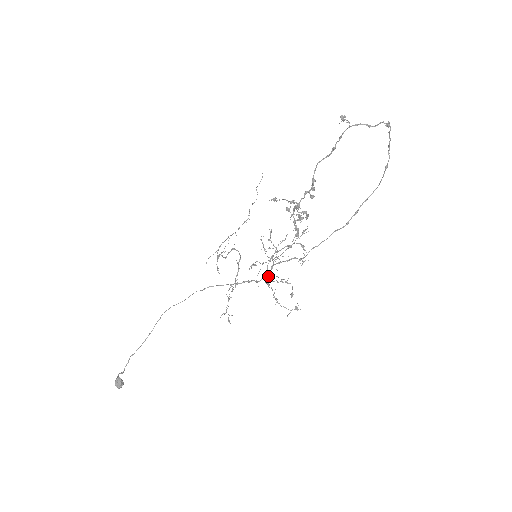
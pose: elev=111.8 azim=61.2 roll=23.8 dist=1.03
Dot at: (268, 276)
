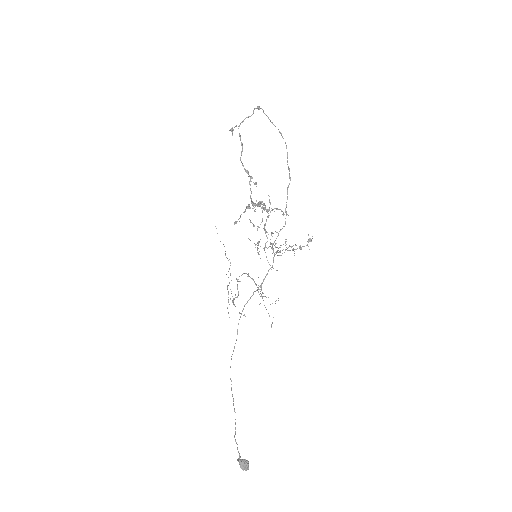
Dot at: (275, 252)
